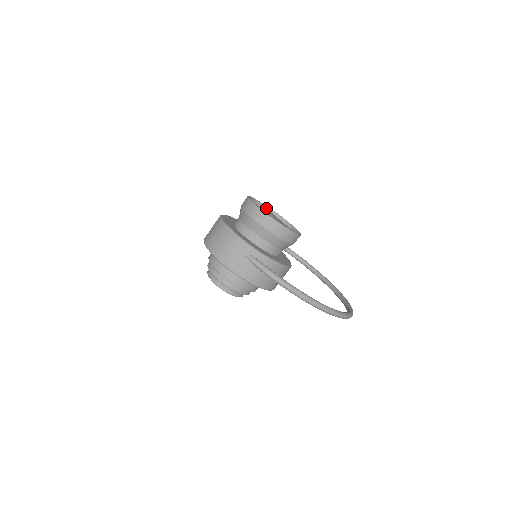
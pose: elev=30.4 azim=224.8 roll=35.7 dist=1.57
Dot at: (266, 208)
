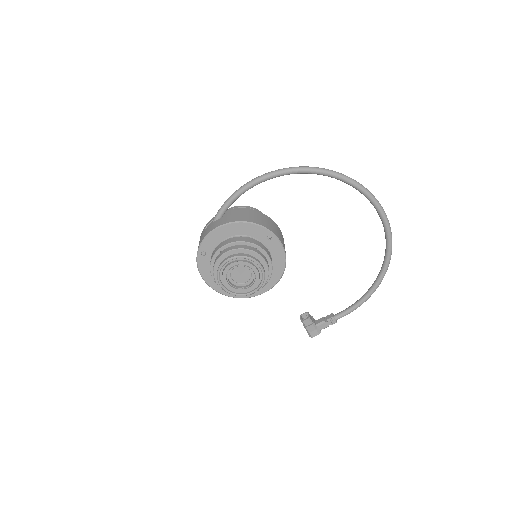
Dot at: occluded
